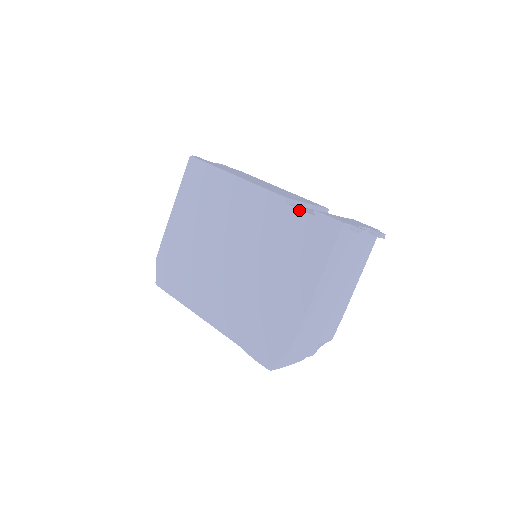
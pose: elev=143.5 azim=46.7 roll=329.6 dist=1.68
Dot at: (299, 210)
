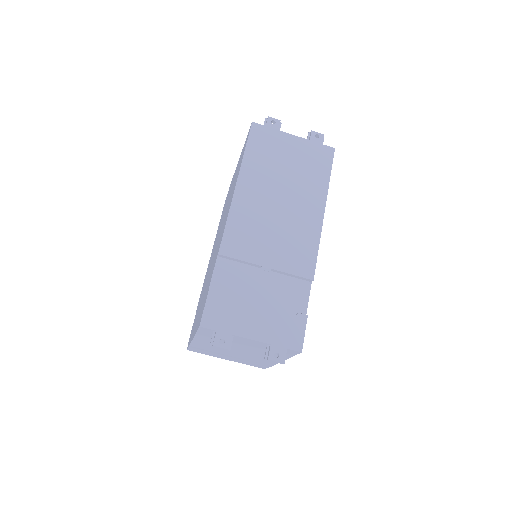
Dot at: (212, 274)
